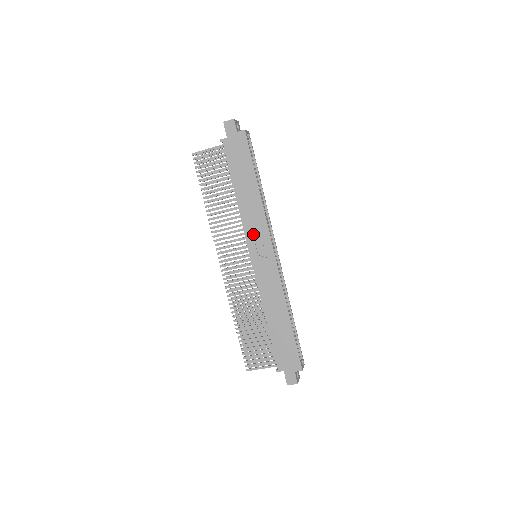
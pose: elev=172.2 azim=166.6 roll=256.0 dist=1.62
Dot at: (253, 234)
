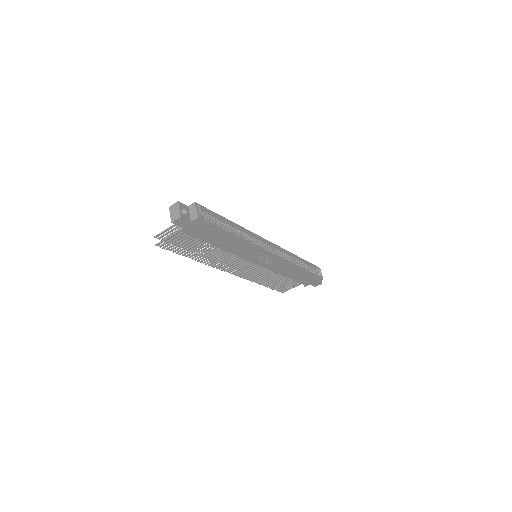
Dot at: (249, 256)
